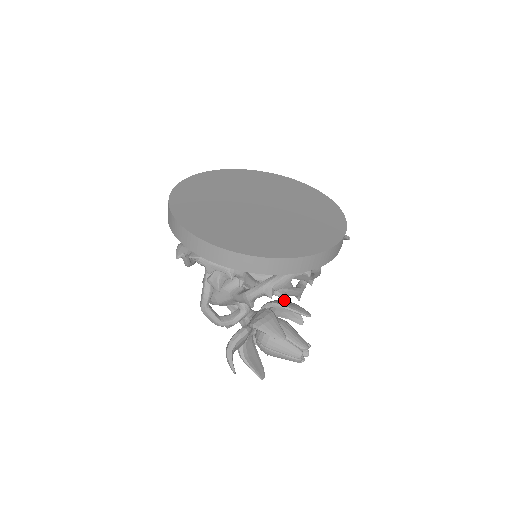
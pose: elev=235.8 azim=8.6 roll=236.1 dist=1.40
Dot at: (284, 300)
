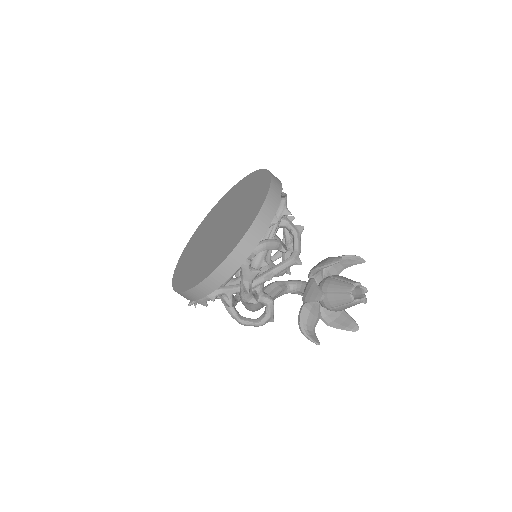
Dot at: occluded
